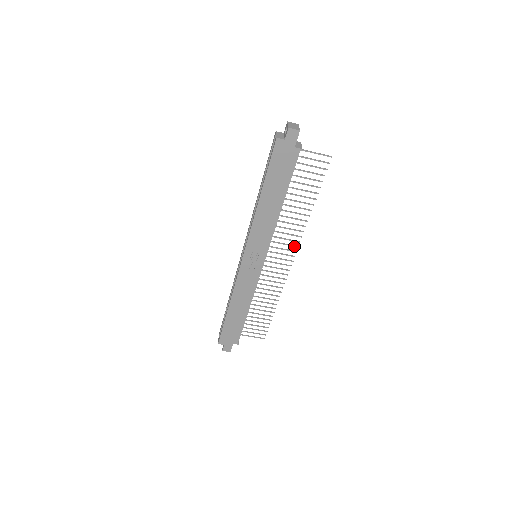
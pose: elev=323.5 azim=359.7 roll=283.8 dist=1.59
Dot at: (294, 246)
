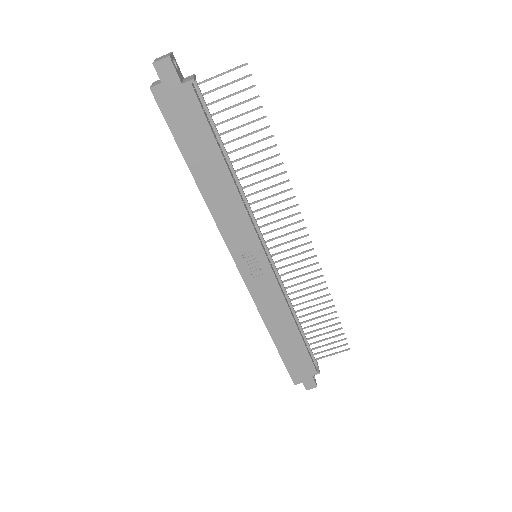
Dot at: (294, 215)
